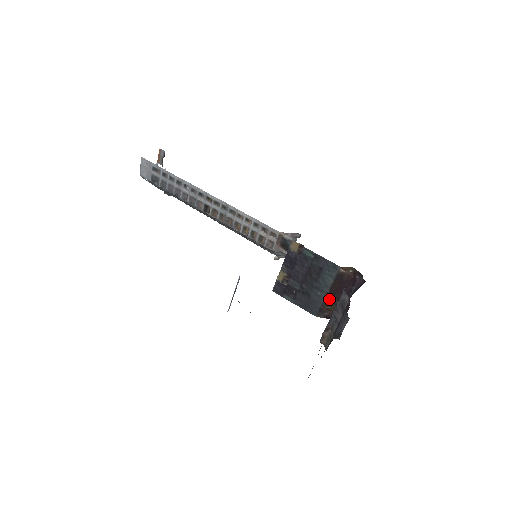
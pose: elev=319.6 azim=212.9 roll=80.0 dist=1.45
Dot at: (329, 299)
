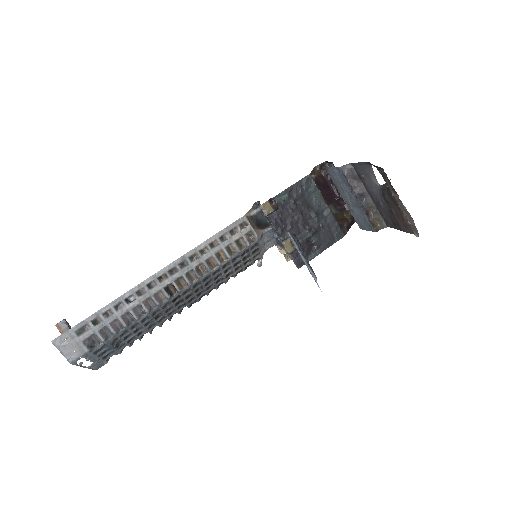
Dot at: (333, 210)
